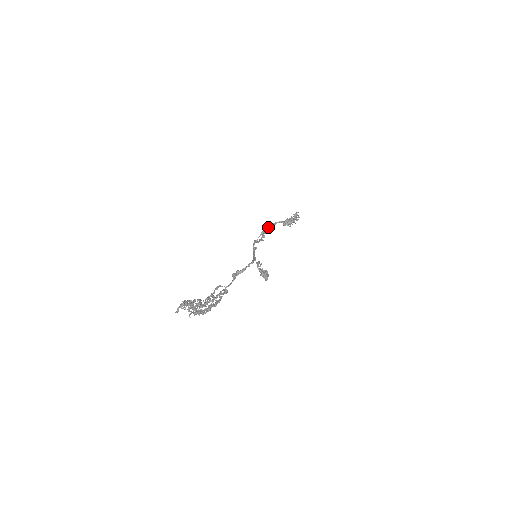
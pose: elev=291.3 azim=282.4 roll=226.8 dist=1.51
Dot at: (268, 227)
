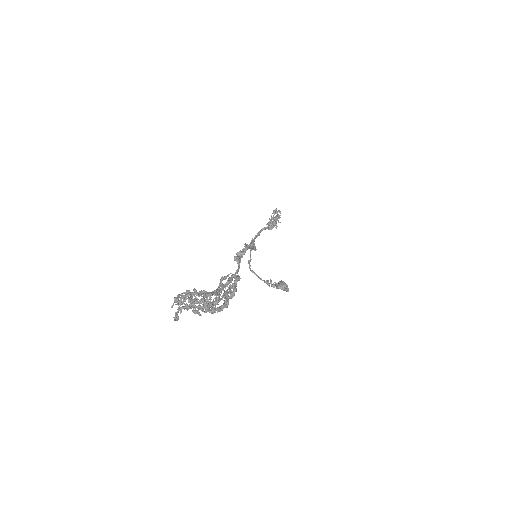
Dot at: (253, 239)
